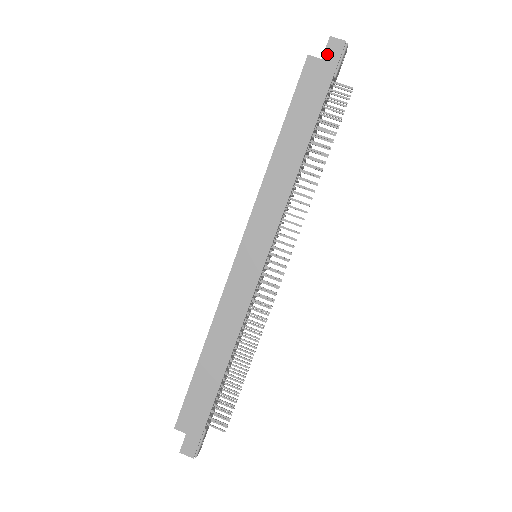
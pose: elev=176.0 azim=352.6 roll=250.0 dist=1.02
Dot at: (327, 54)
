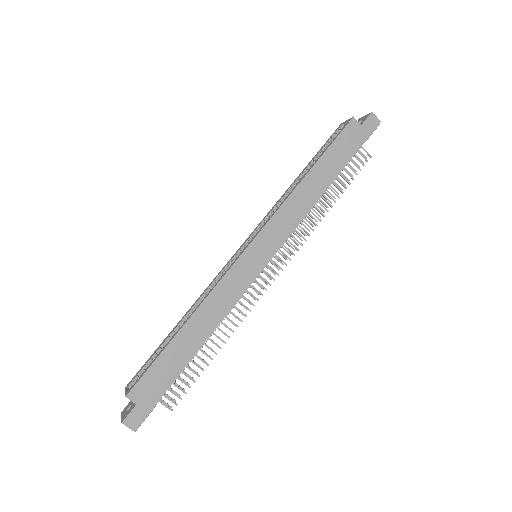
Dot at: (366, 123)
